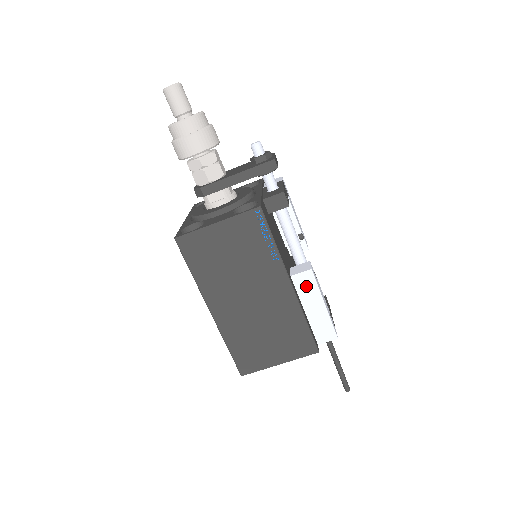
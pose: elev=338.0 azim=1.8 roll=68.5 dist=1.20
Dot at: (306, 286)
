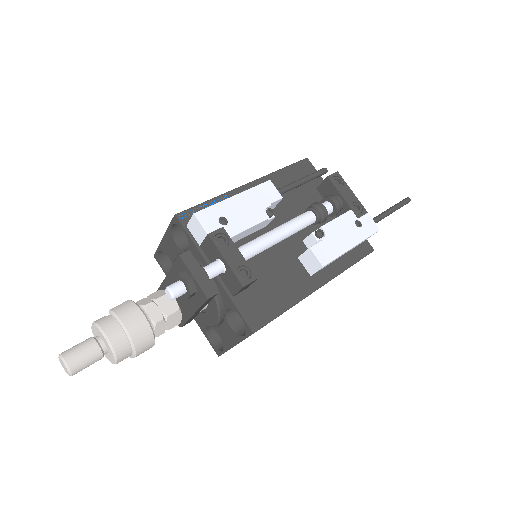
Dot at: occluded
